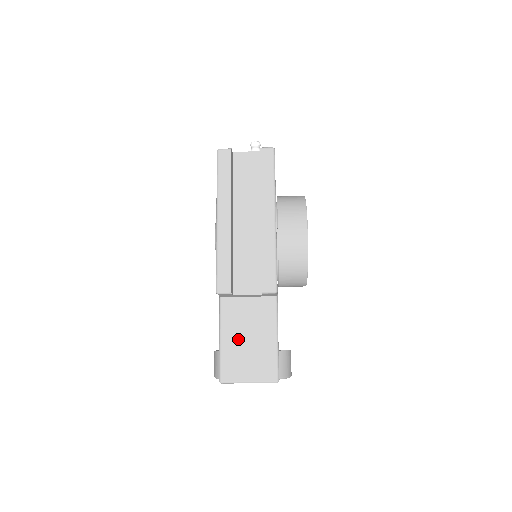
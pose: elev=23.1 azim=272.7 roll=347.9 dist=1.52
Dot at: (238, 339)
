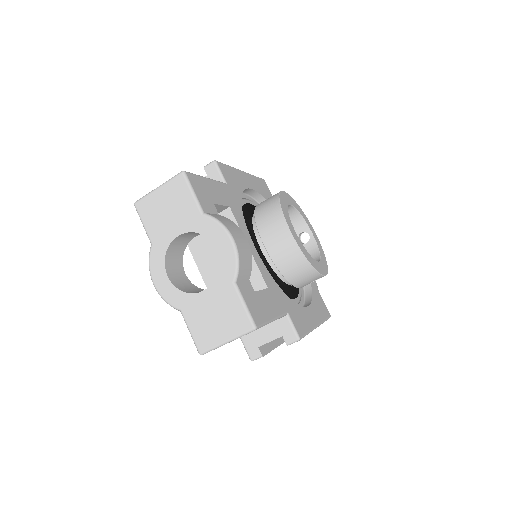
Dot at: occluded
